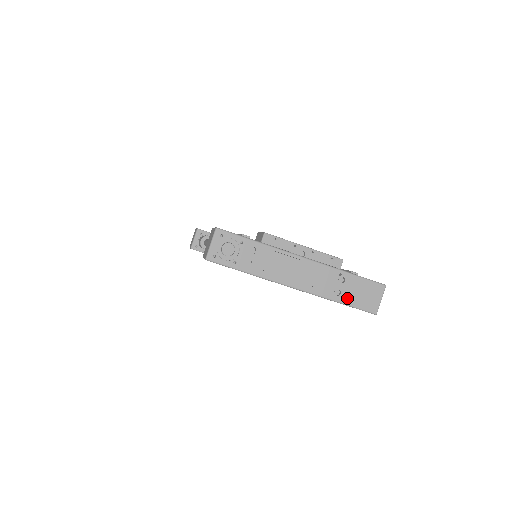
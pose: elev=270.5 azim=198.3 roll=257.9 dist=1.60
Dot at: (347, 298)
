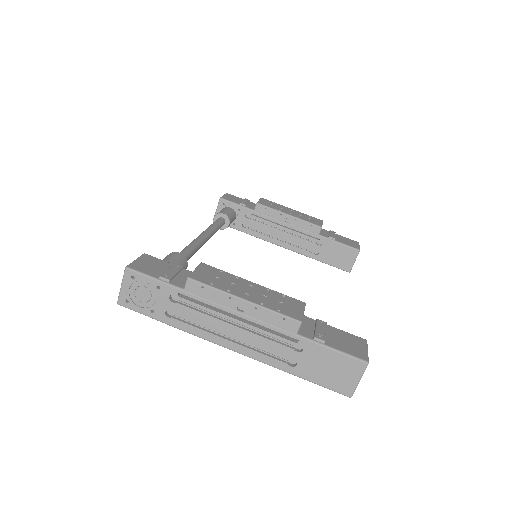
Dot at: (306, 371)
